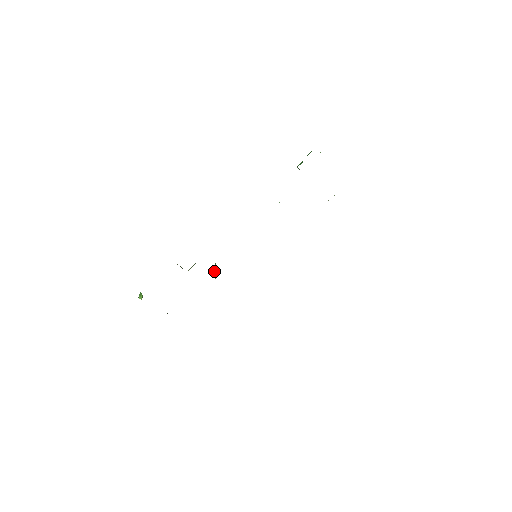
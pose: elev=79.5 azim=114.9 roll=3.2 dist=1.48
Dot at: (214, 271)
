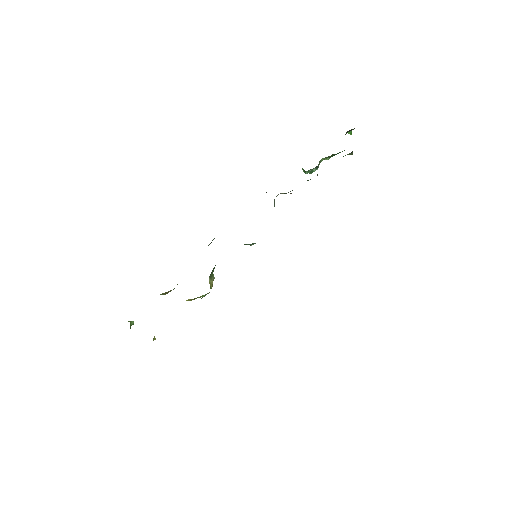
Dot at: (210, 281)
